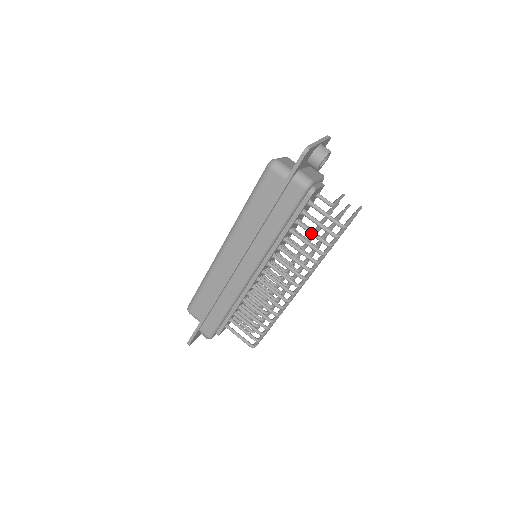
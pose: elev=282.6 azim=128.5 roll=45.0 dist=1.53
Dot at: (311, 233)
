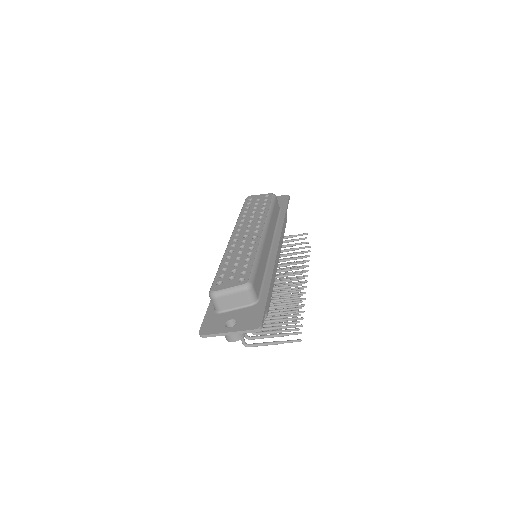
Dot at: occluded
